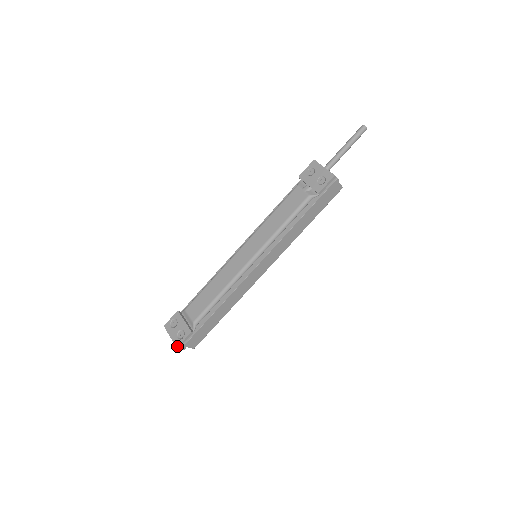
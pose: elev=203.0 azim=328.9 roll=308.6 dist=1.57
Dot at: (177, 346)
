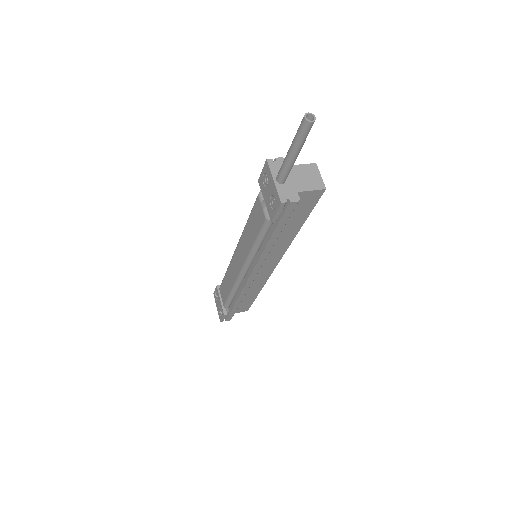
Dot at: (220, 321)
